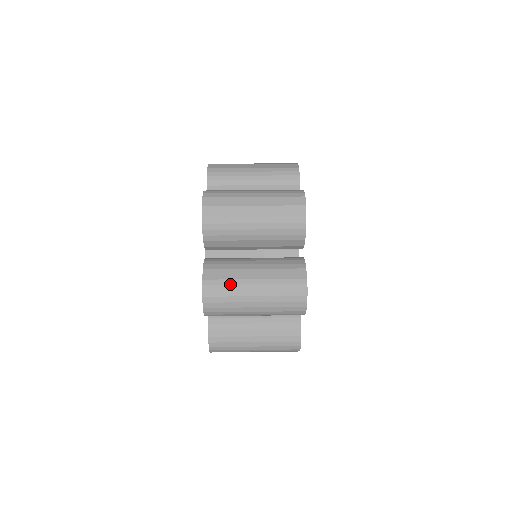
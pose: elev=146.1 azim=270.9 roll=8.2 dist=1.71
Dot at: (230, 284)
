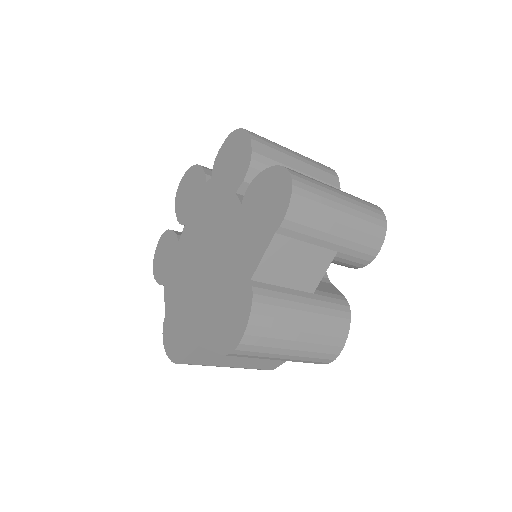
Dot at: occluded
